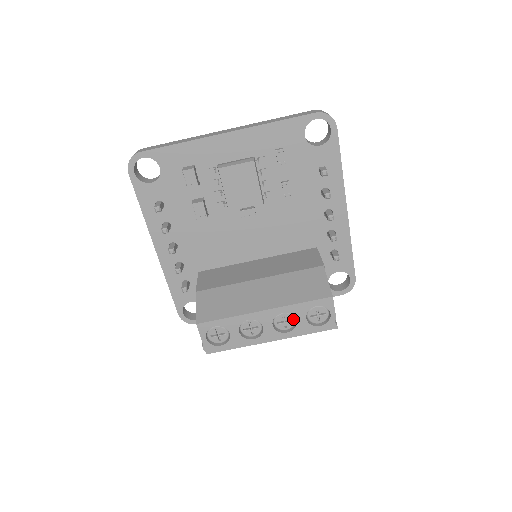
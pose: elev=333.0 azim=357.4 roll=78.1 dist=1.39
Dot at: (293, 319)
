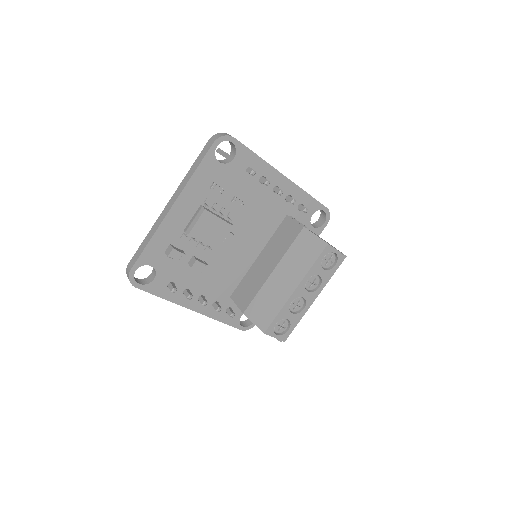
Dot at: (316, 277)
